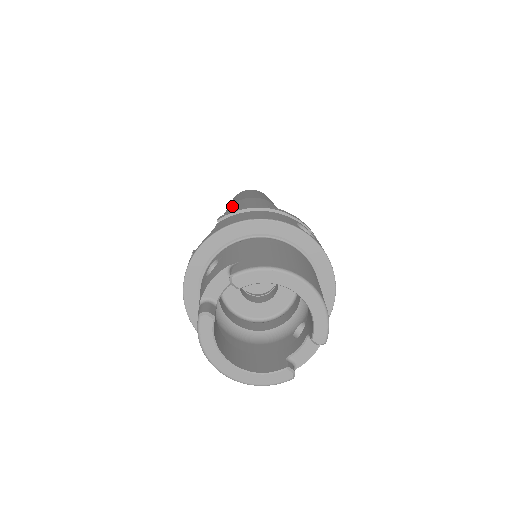
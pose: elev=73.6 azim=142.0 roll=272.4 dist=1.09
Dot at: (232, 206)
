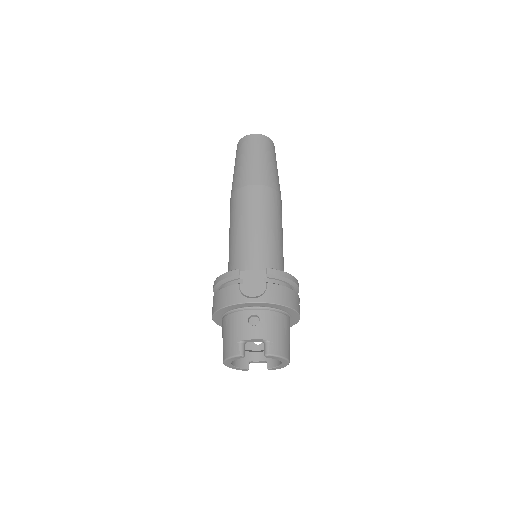
Dot at: (261, 191)
